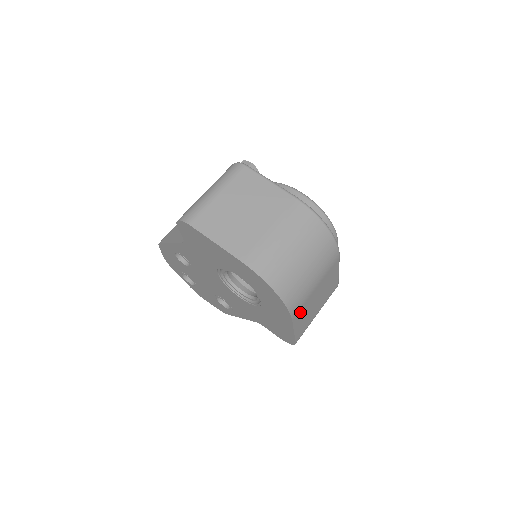
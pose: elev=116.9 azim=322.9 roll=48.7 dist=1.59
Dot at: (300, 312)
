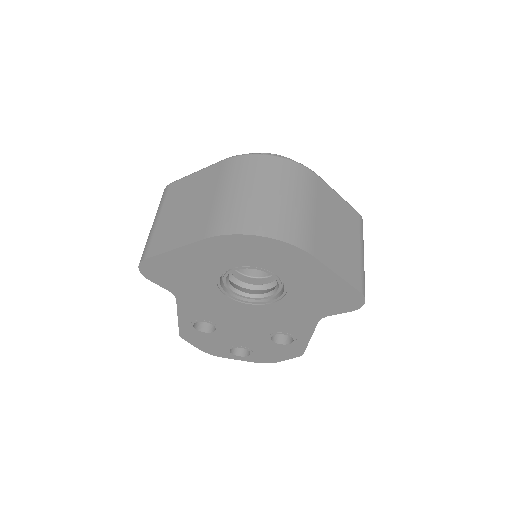
Dot at: (320, 247)
